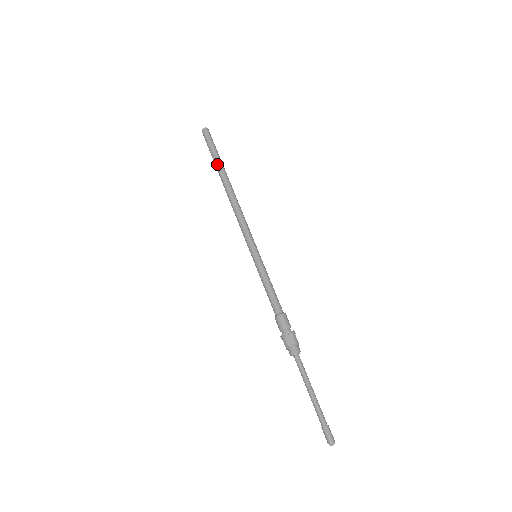
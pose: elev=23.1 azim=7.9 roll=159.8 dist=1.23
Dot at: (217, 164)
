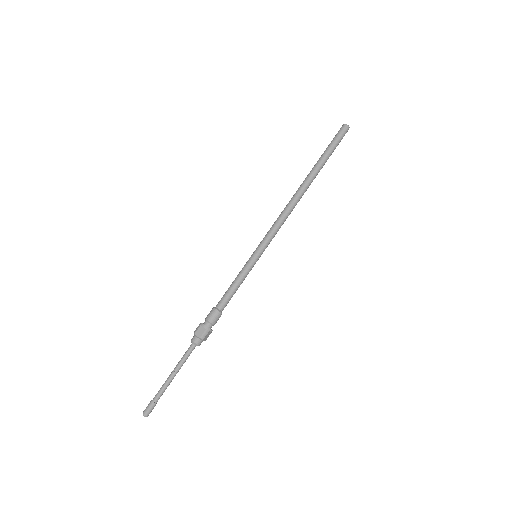
Dot at: (318, 162)
